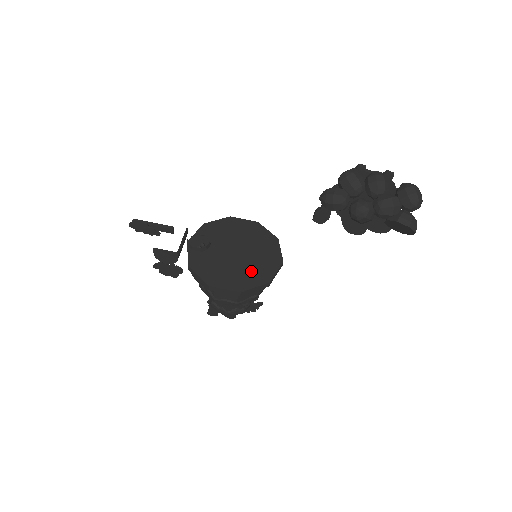
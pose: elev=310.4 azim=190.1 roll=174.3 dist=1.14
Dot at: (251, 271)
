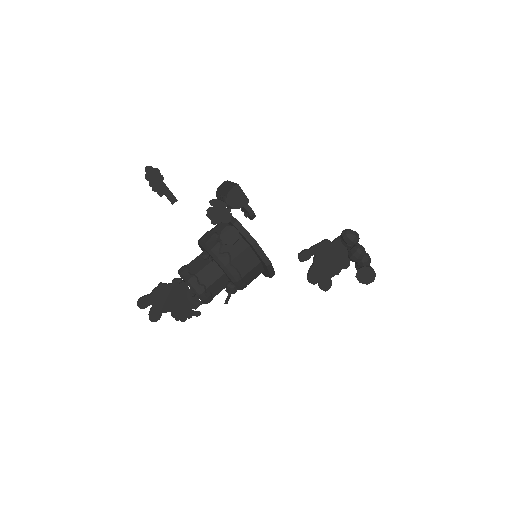
Dot at: occluded
